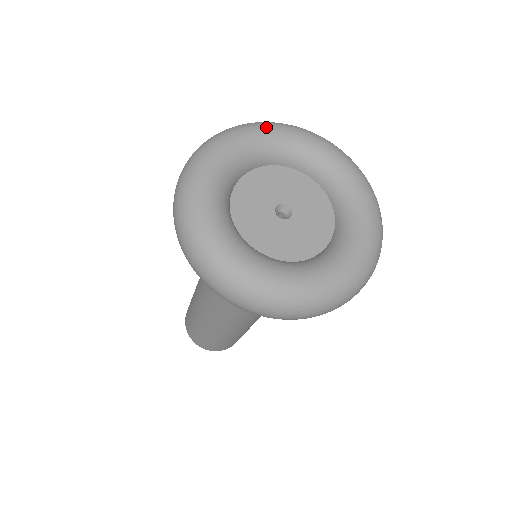
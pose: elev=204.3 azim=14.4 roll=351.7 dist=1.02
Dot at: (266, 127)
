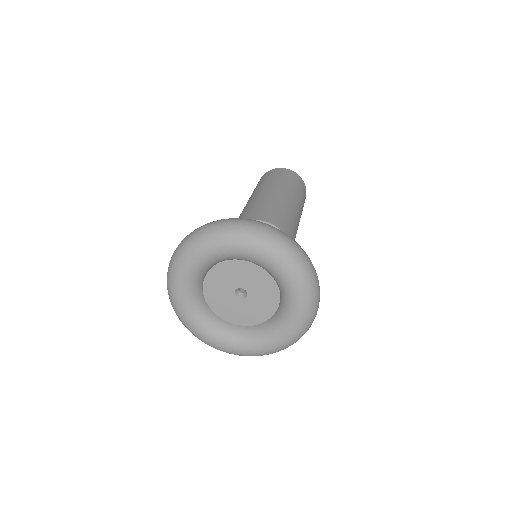
Dot at: (192, 255)
